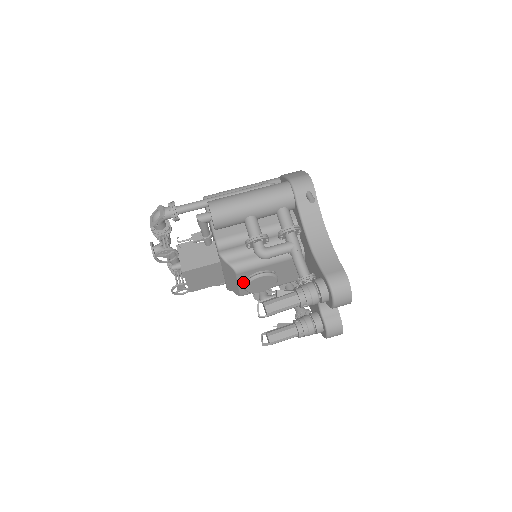
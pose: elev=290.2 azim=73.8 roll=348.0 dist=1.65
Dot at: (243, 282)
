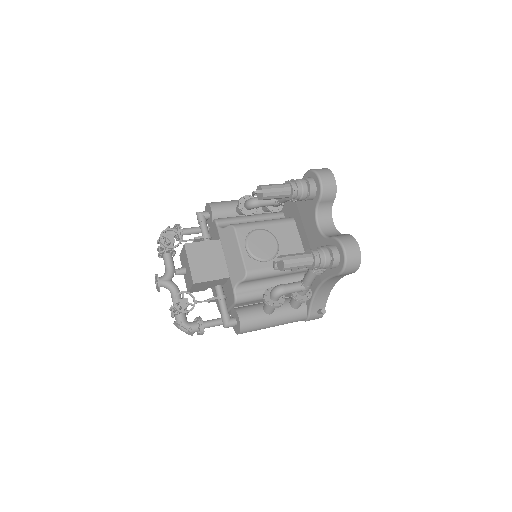
Dot at: (244, 246)
